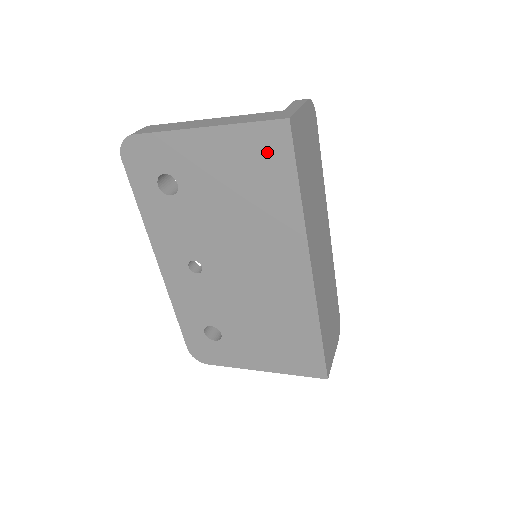
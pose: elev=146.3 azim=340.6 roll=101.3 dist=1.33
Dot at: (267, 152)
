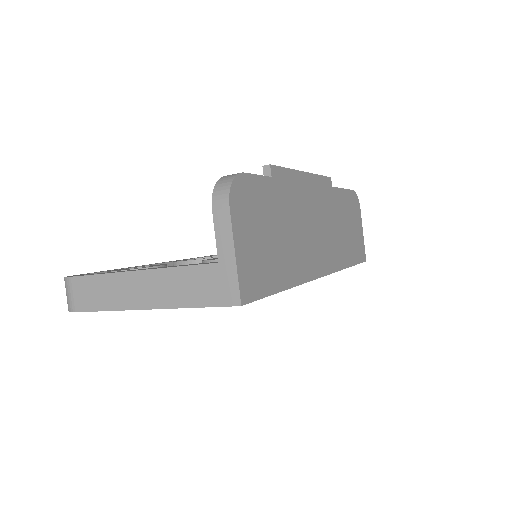
Dot at: occluded
